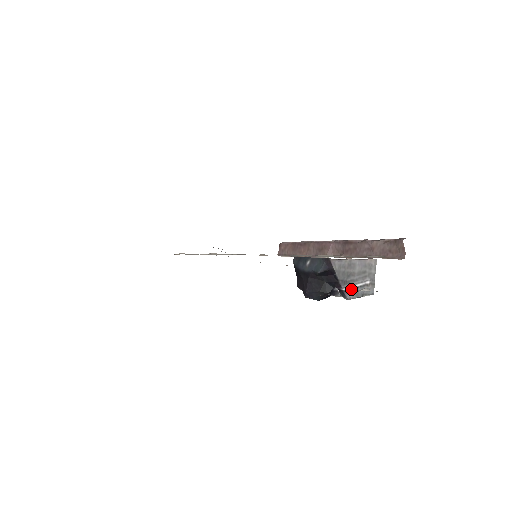
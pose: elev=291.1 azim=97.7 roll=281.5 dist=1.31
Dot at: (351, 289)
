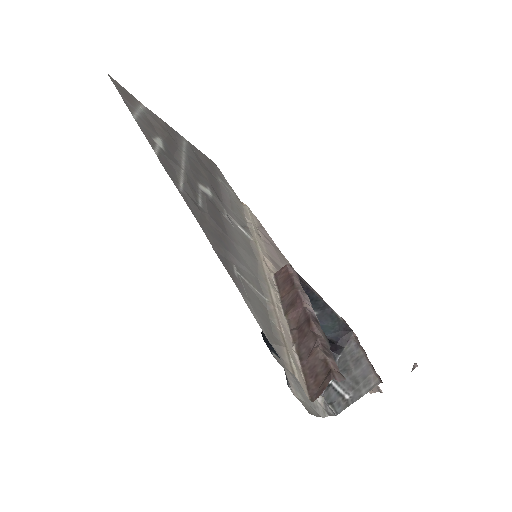
Dot at: (330, 385)
